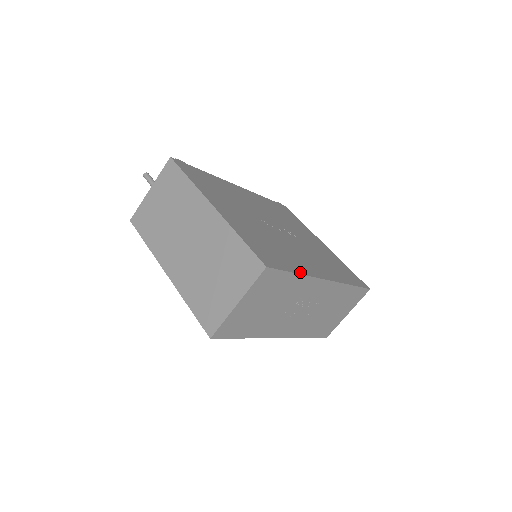
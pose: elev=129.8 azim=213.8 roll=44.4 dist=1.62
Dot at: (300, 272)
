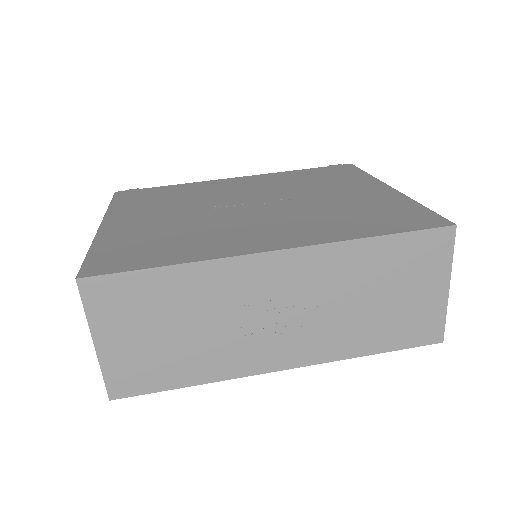
Dot at: (183, 261)
